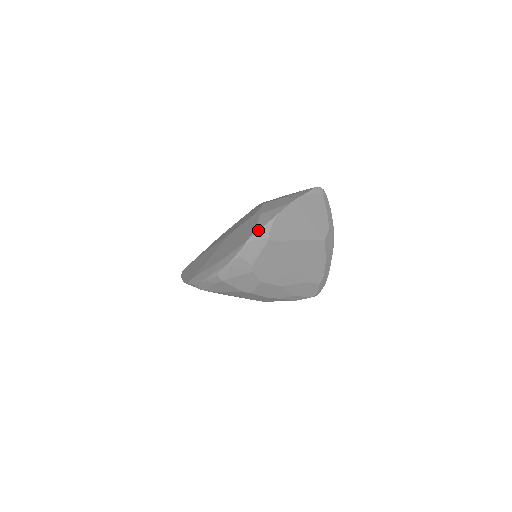
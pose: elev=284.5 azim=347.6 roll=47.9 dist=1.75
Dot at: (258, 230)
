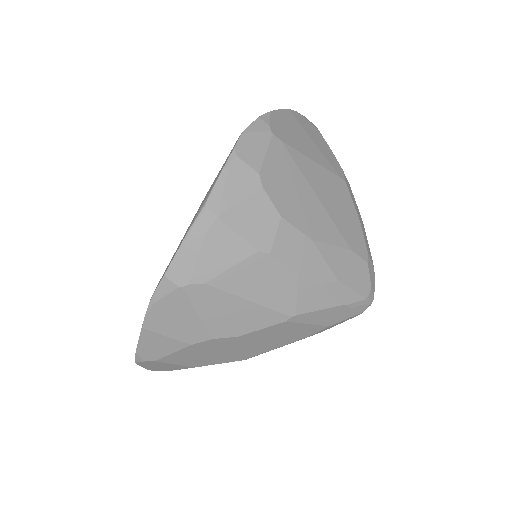
Dot at: (253, 121)
